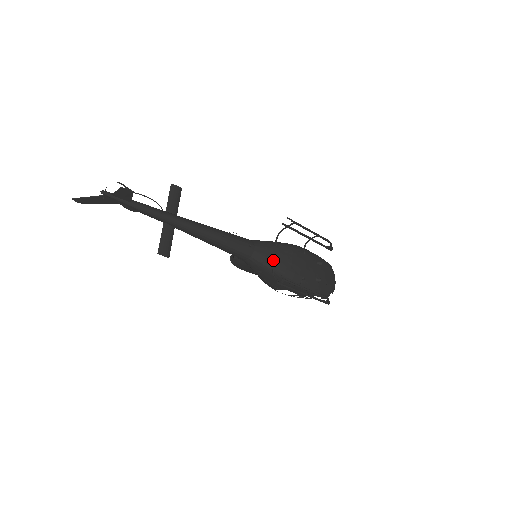
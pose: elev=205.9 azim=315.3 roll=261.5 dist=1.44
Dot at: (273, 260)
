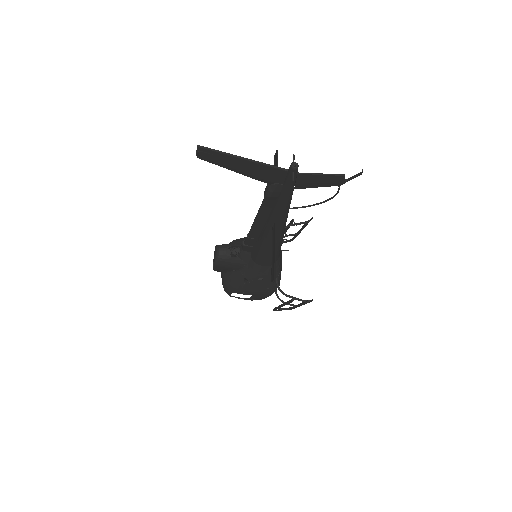
Dot at: (280, 267)
